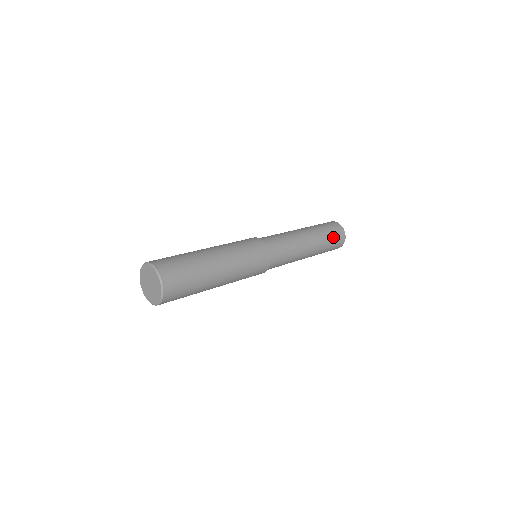
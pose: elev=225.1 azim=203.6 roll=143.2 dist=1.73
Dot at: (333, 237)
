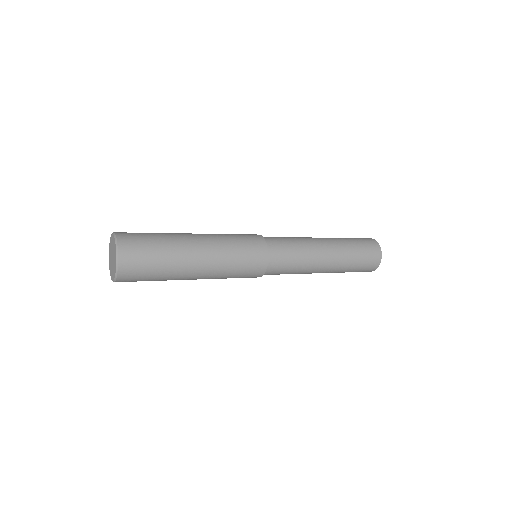
Dot at: (363, 255)
